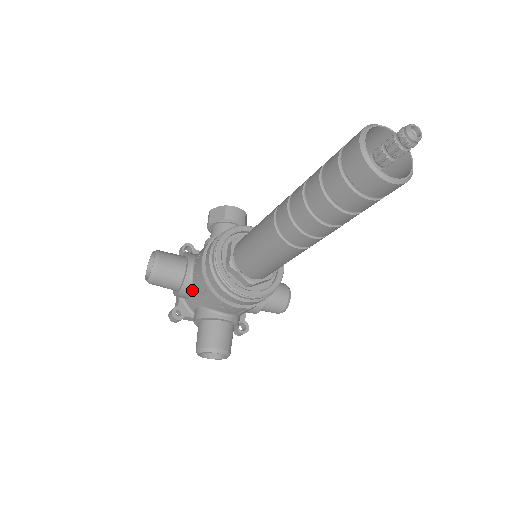
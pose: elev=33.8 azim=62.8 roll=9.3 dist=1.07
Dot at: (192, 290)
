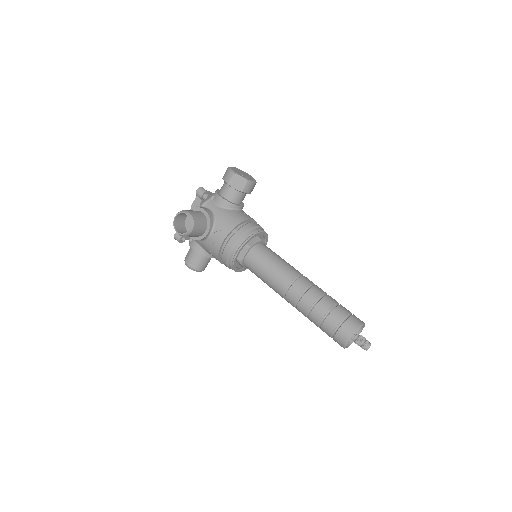
Dot at: (202, 241)
